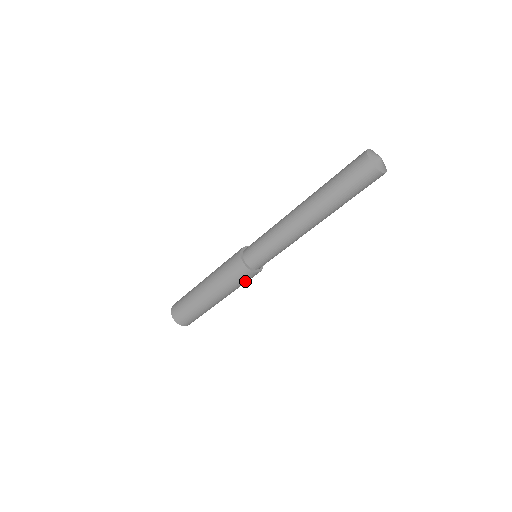
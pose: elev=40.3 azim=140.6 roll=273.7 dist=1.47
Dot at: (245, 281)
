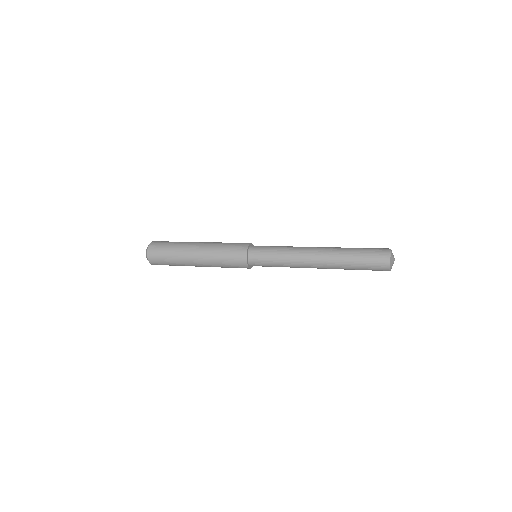
Dot at: occluded
